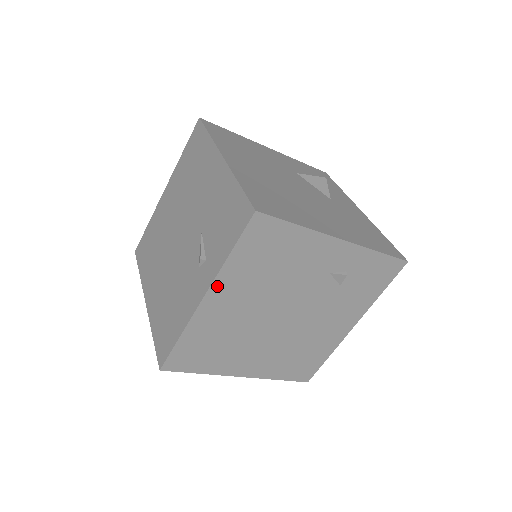
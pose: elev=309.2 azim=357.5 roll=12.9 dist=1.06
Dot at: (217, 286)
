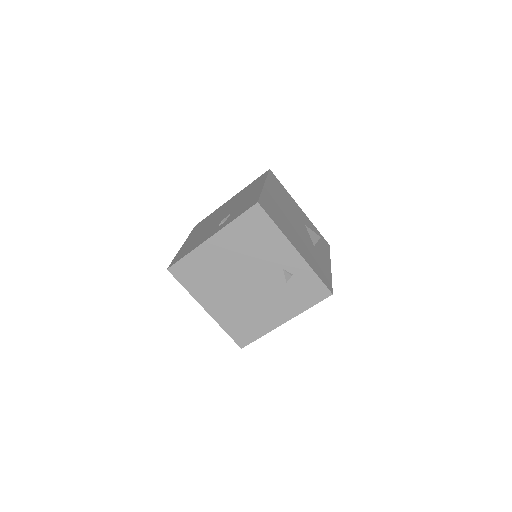
Dot at: (221, 234)
